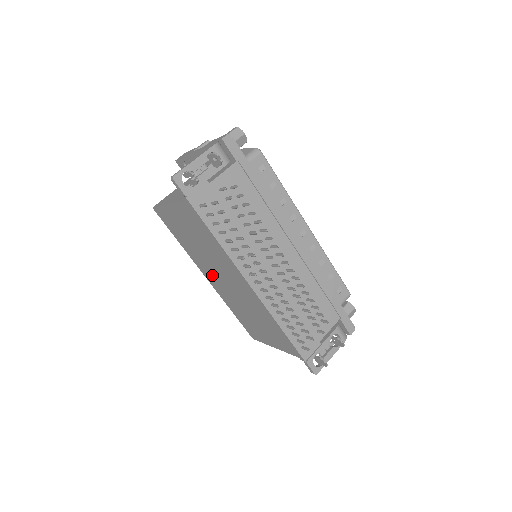
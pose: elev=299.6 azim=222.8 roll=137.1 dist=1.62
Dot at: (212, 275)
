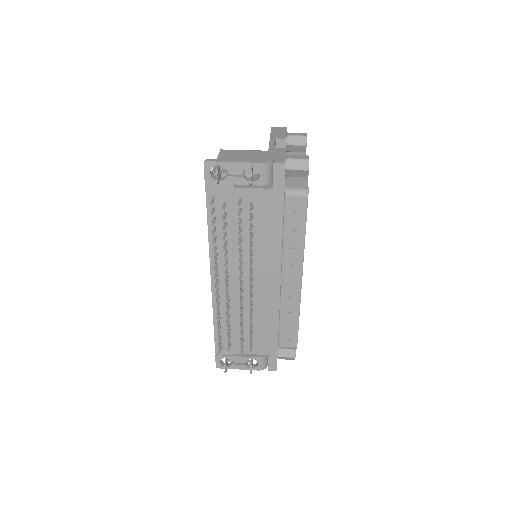
Dot at: occluded
